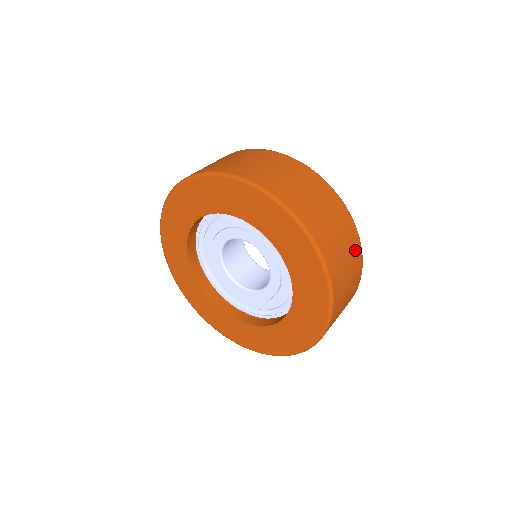
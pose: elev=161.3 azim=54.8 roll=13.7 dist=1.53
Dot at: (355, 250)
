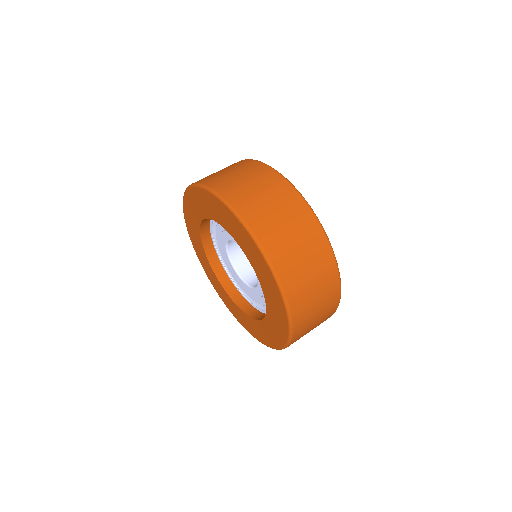
Dot at: (265, 175)
